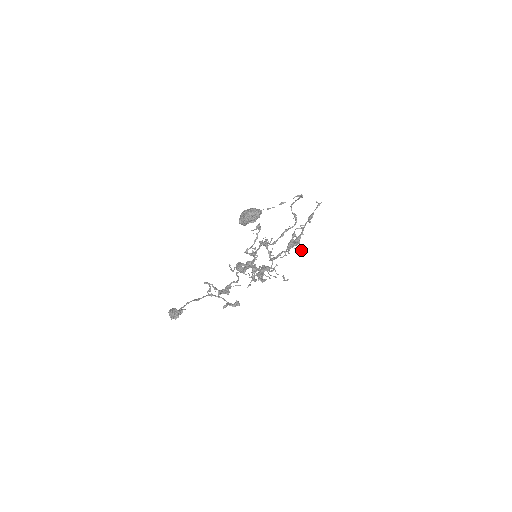
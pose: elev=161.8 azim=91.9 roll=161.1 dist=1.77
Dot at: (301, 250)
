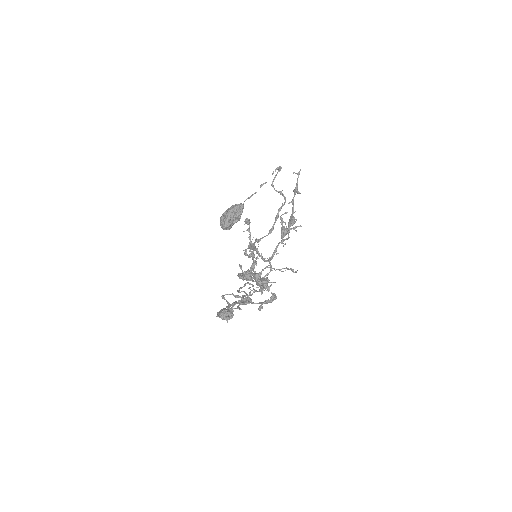
Dot at: occluded
